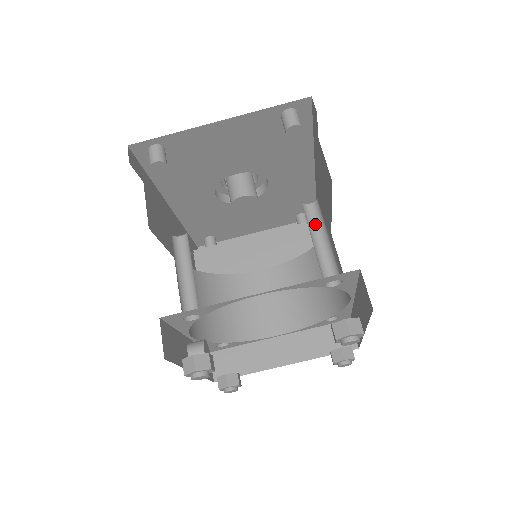
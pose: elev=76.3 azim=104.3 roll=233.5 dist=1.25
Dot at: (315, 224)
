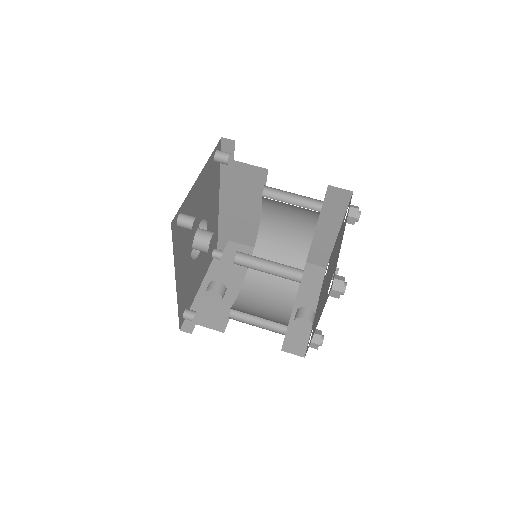
Dot at: (277, 199)
